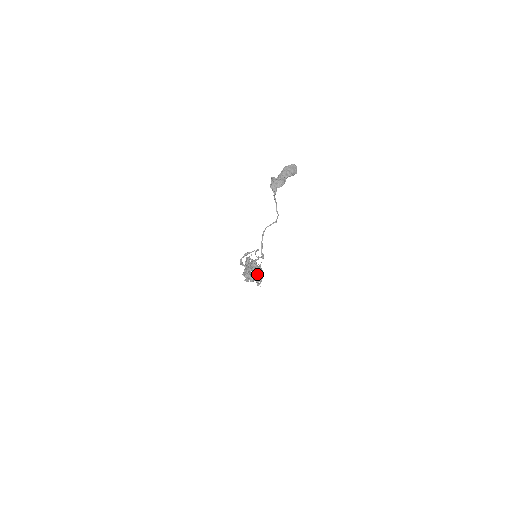
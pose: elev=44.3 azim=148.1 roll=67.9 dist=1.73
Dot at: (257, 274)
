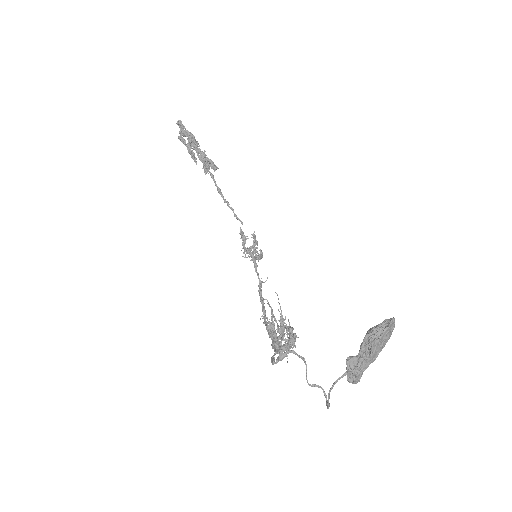
Dot at: occluded
